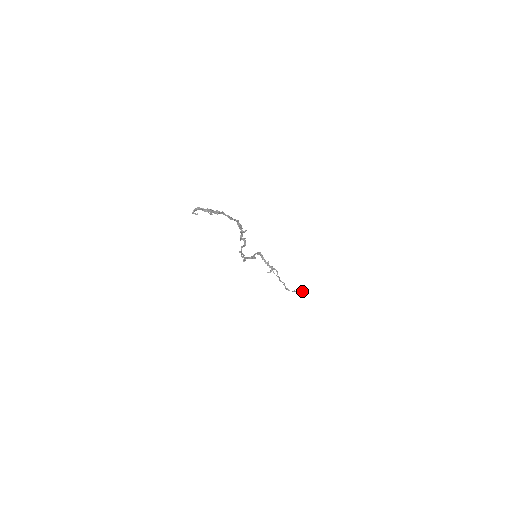
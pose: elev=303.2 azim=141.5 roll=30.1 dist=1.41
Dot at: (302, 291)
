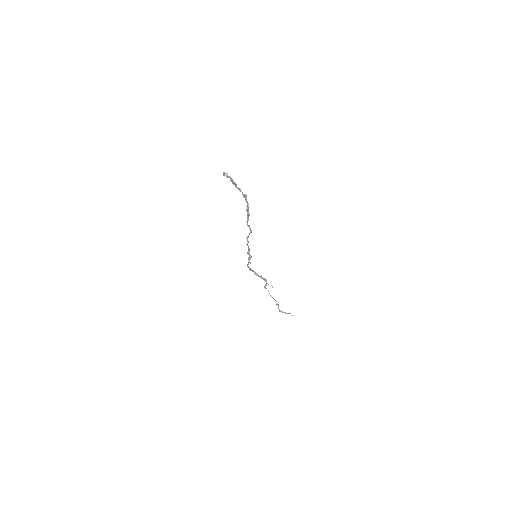
Dot at: occluded
